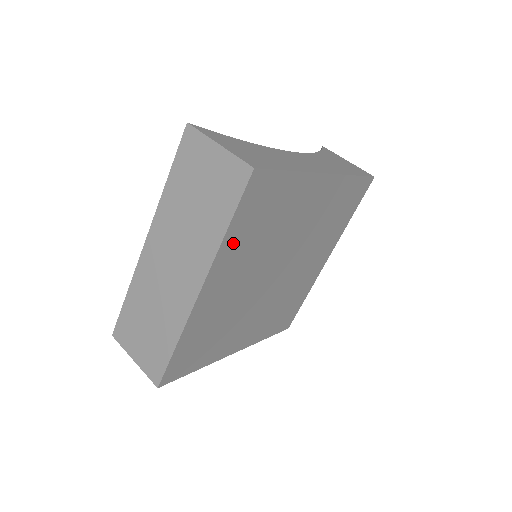
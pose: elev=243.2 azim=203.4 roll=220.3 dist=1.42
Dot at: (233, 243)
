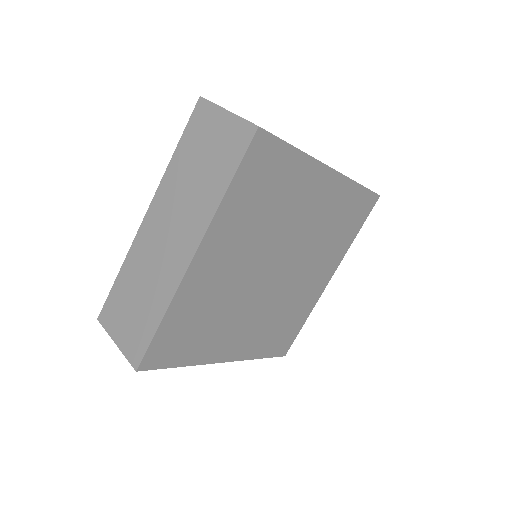
Dot at: (232, 210)
